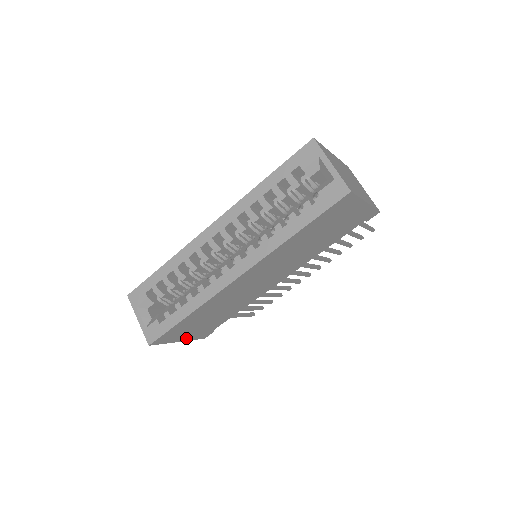
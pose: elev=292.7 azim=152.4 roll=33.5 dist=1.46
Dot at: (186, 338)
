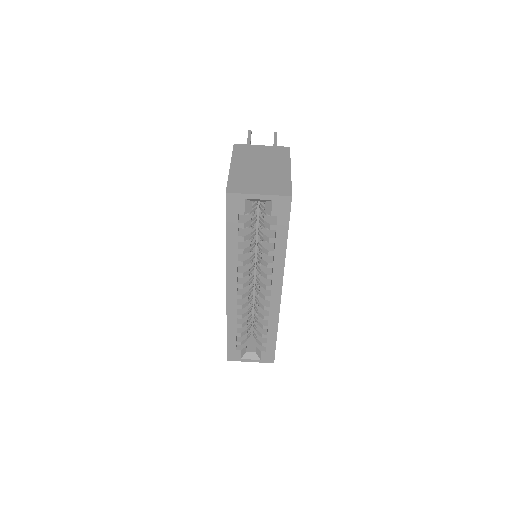
Dot at: occluded
